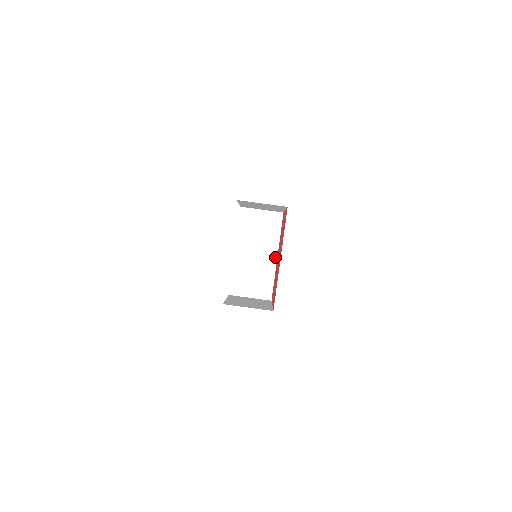
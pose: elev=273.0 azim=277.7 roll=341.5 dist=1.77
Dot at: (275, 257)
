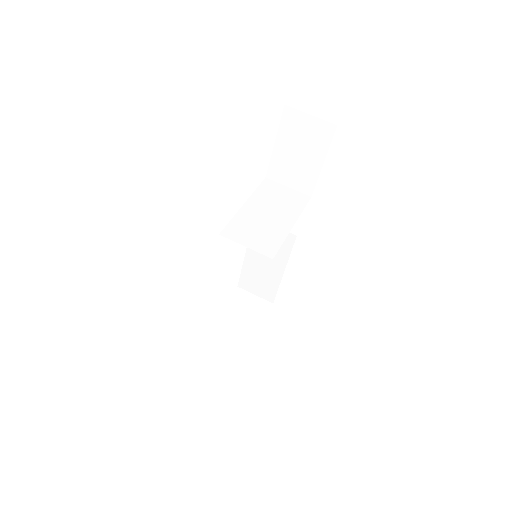
Dot at: (291, 224)
